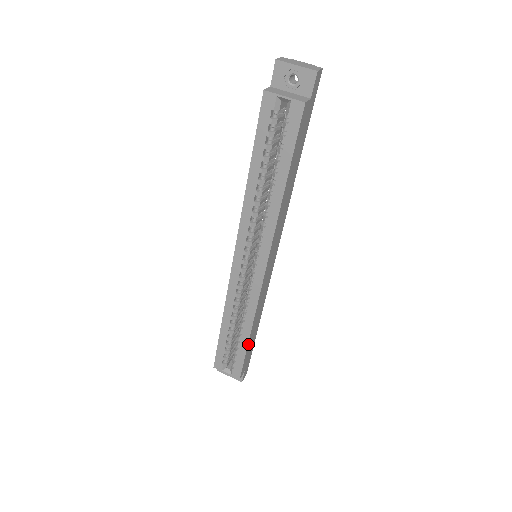
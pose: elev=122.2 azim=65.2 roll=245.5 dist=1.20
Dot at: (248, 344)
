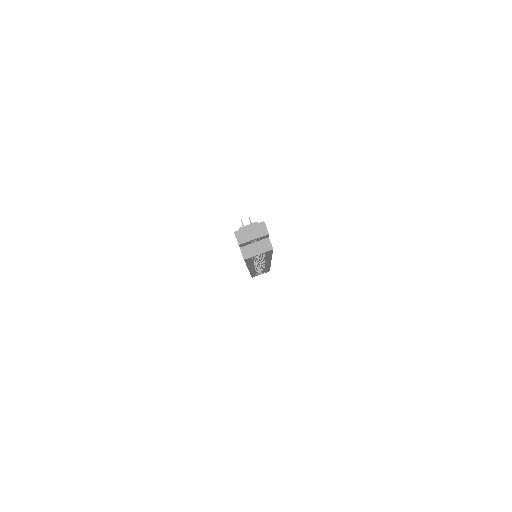
Dot at: occluded
